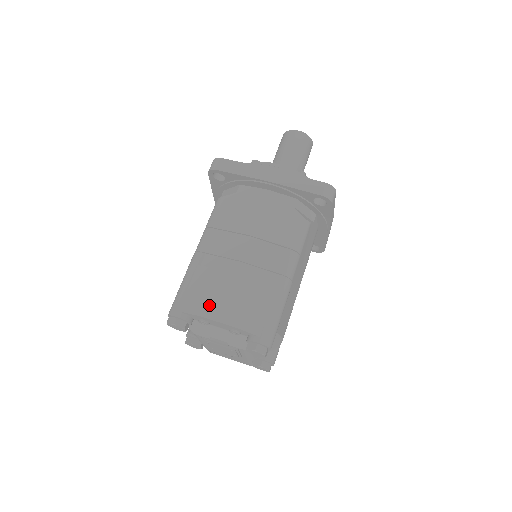
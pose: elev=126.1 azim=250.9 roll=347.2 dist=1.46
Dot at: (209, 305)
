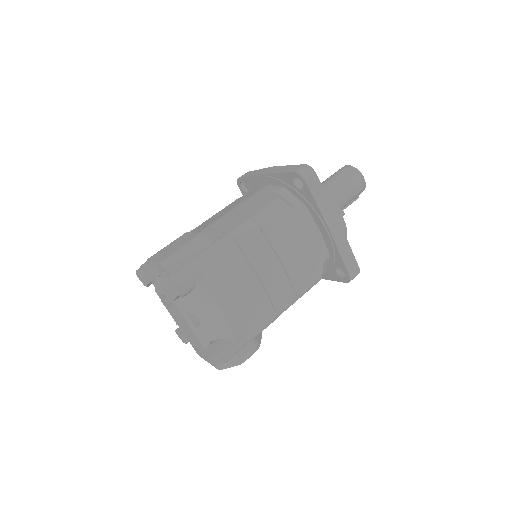
Dot at: (159, 252)
